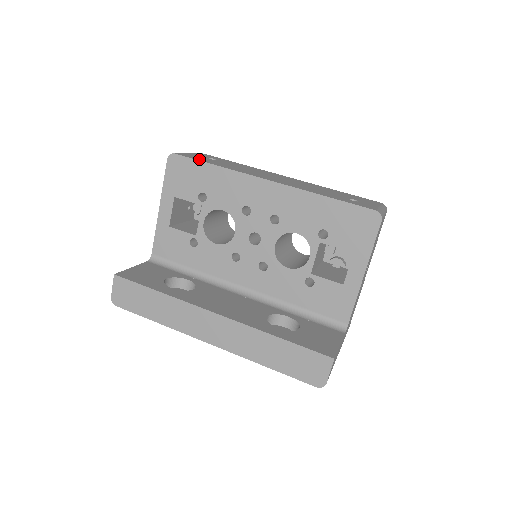
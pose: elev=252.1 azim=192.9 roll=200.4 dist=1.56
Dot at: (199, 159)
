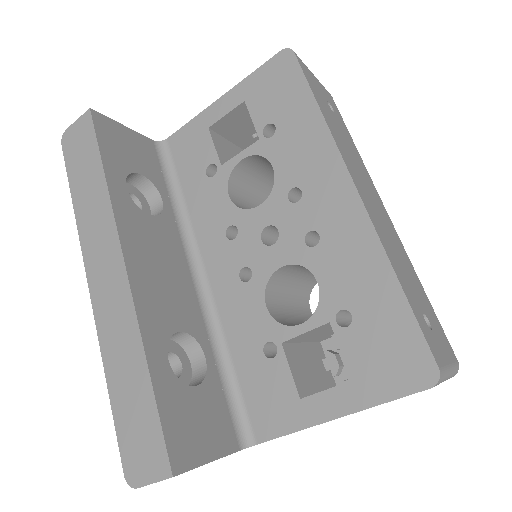
Dot at: (312, 85)
